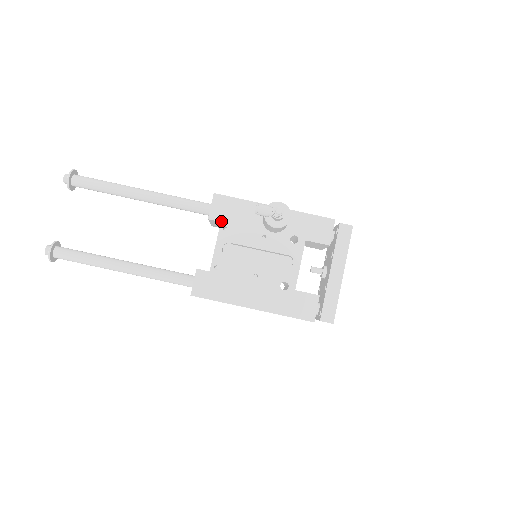
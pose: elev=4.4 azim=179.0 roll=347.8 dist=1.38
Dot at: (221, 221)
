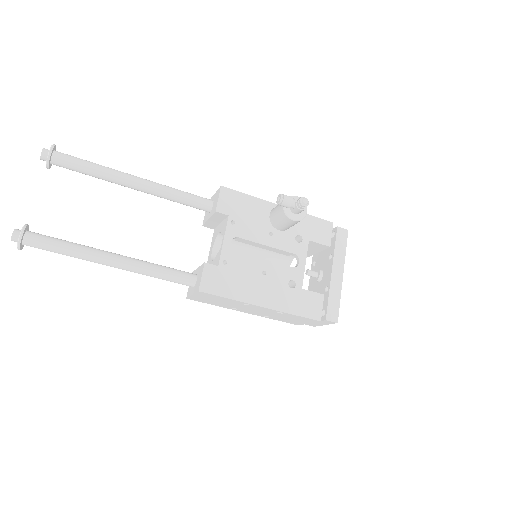
Dot at: (229, 215)
